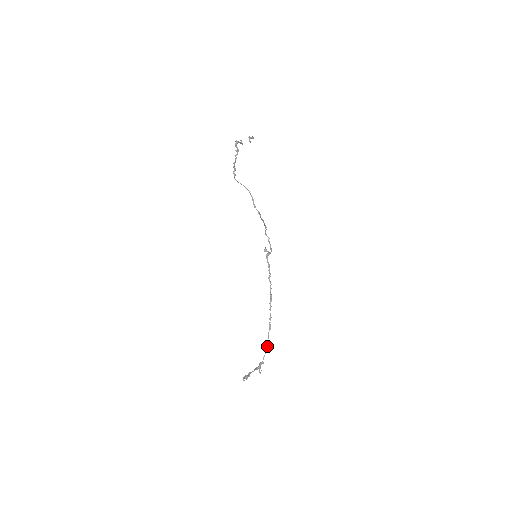
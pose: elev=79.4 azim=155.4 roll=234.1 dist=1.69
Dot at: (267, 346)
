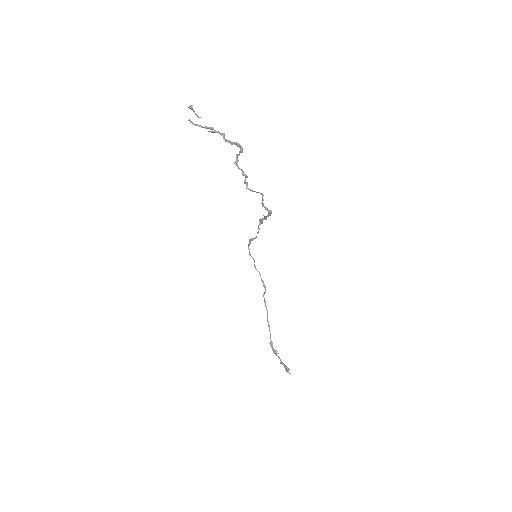
Dot at: (269, 327)
